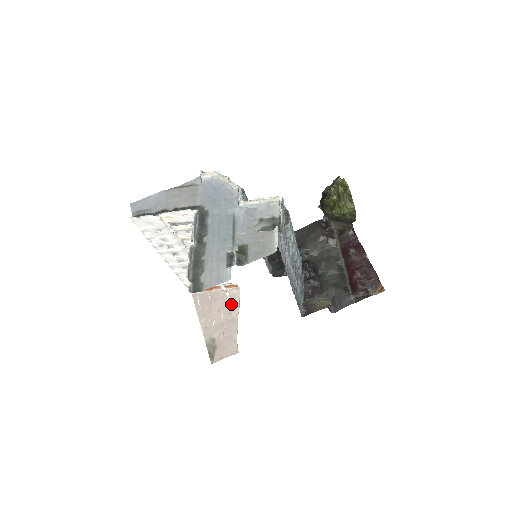
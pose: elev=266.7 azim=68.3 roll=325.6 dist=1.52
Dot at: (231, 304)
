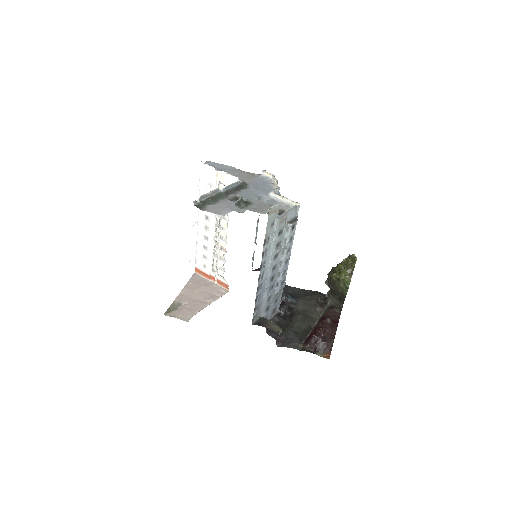
Dot at: (213, 295)
